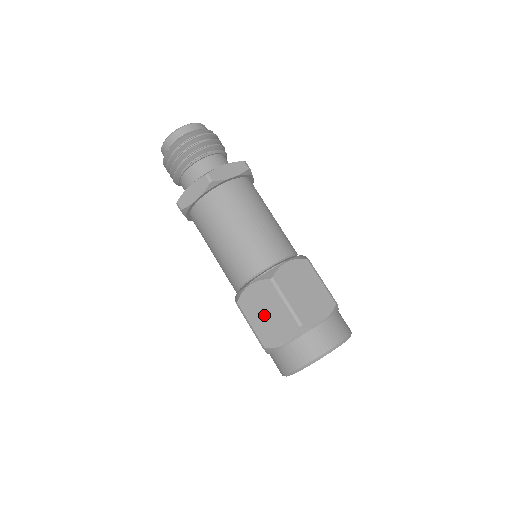
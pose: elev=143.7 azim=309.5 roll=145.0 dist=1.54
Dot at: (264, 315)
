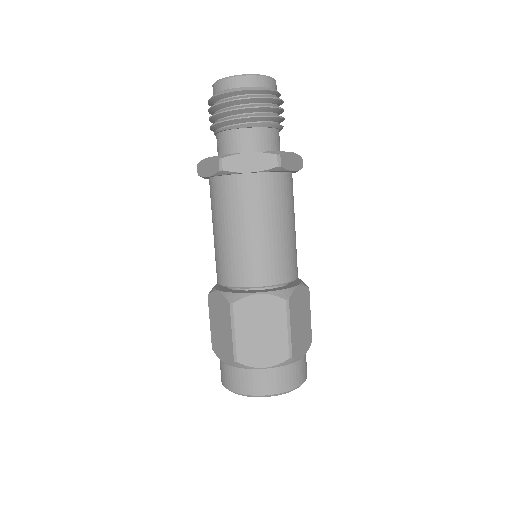
Dot at: (218, 325)
